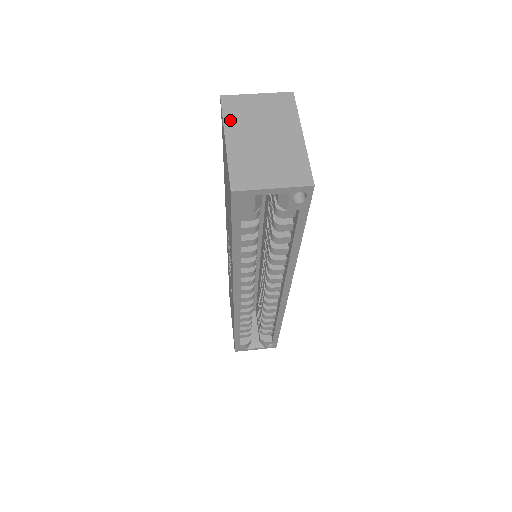
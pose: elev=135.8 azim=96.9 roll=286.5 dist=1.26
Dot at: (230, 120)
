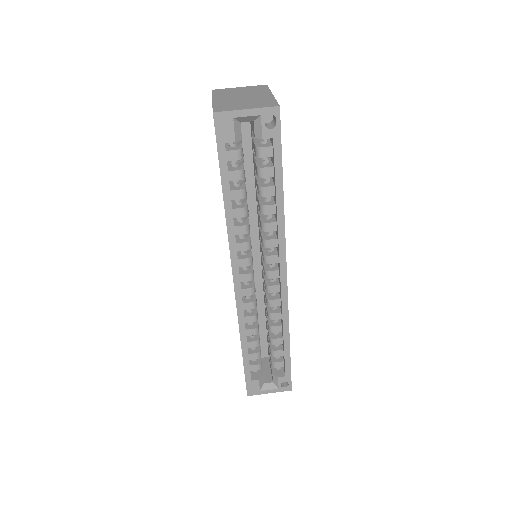
Dot at: (217, 95)
